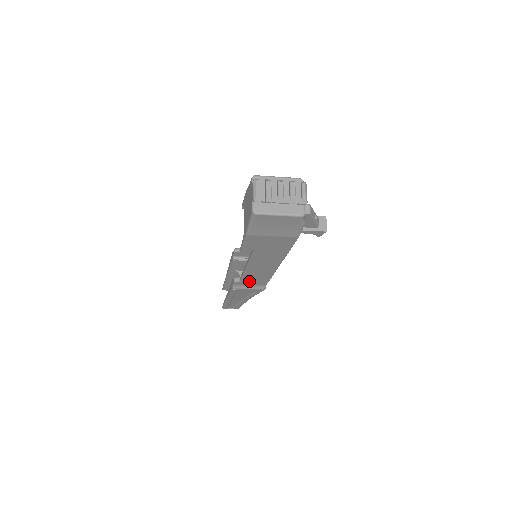
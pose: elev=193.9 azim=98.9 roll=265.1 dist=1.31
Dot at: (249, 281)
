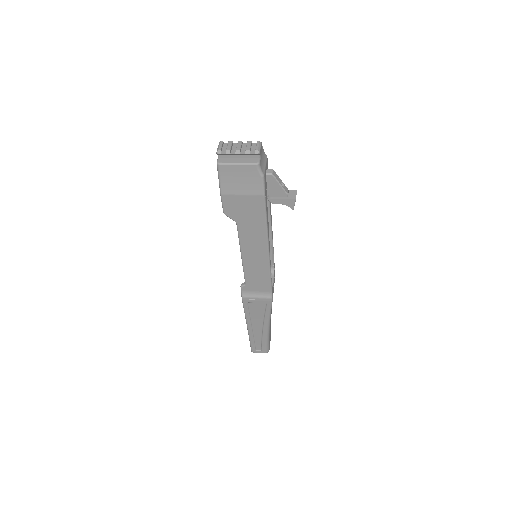
Dot at: (253, 284)
